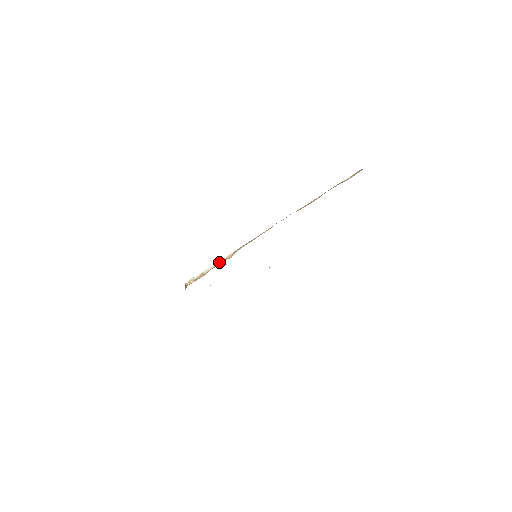
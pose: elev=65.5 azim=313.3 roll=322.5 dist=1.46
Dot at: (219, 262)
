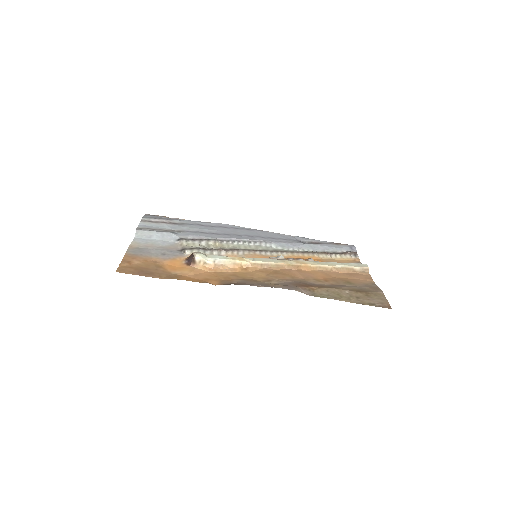
Dot at: (234, 264)
